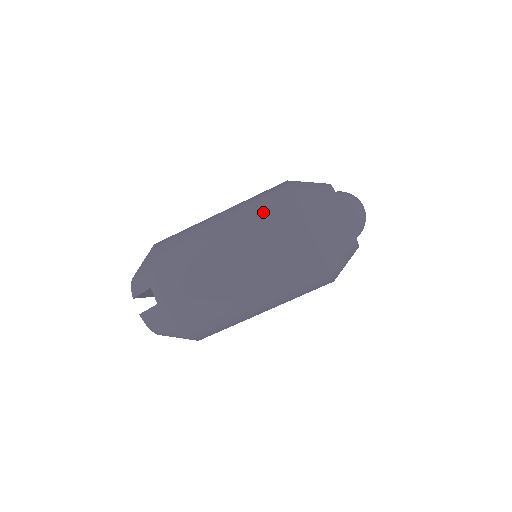
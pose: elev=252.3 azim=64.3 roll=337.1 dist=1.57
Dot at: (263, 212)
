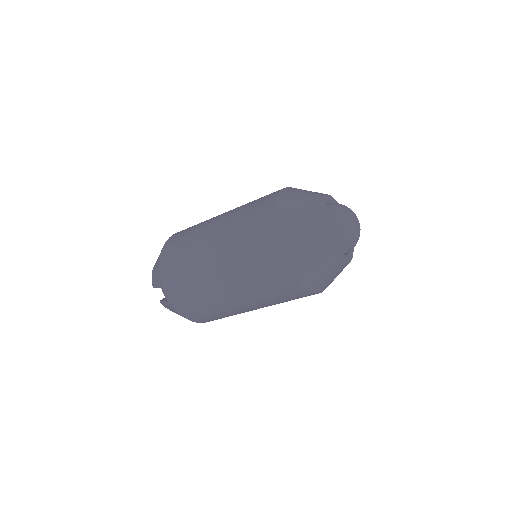
Dot at: (247, 237)
